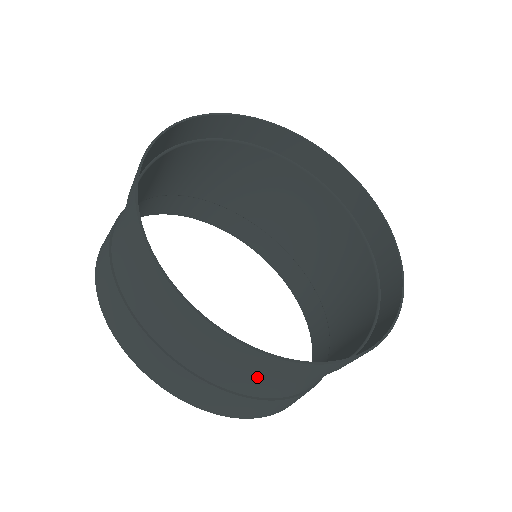
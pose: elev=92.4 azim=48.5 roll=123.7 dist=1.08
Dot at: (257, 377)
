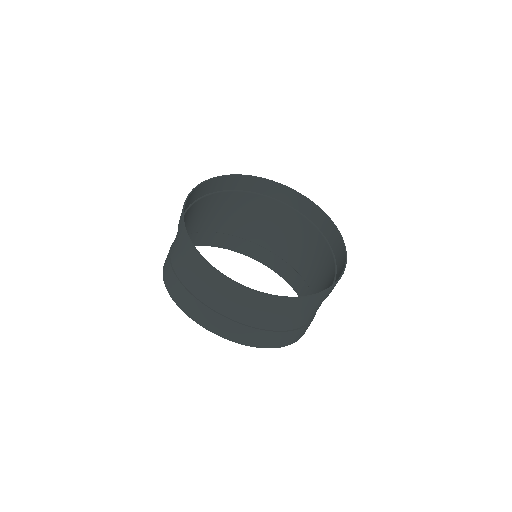
Dot at: (273, 315)
